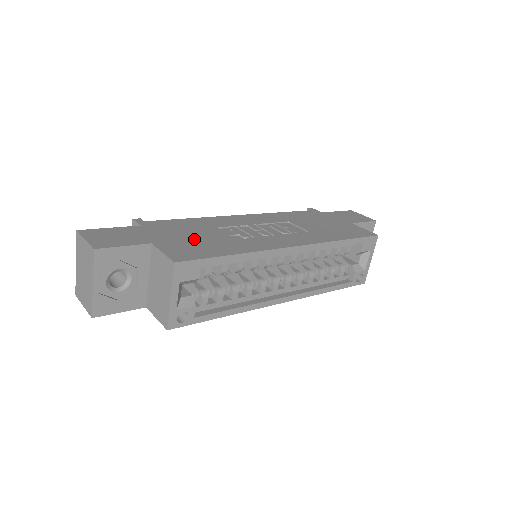
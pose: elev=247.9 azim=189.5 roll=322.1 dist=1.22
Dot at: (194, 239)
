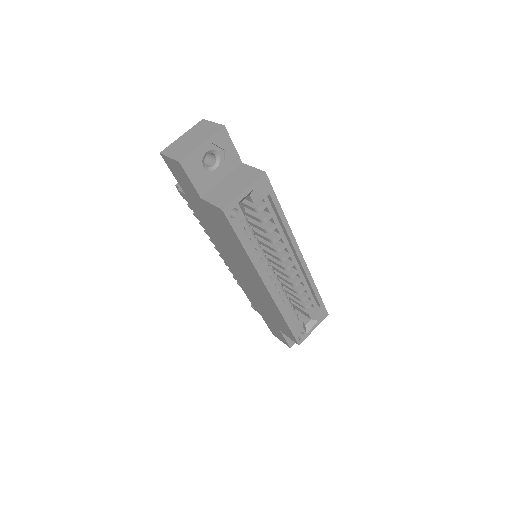
Dot at: occluded
